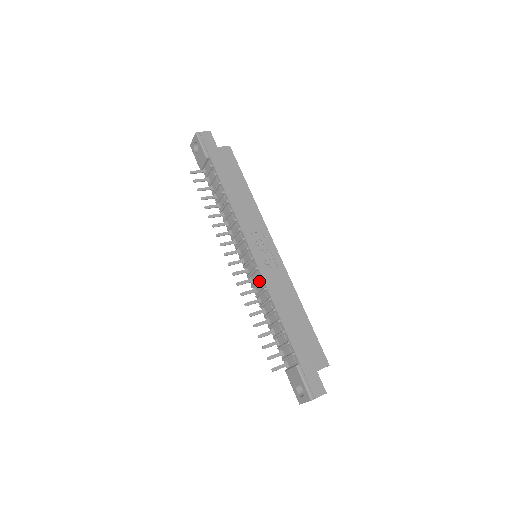
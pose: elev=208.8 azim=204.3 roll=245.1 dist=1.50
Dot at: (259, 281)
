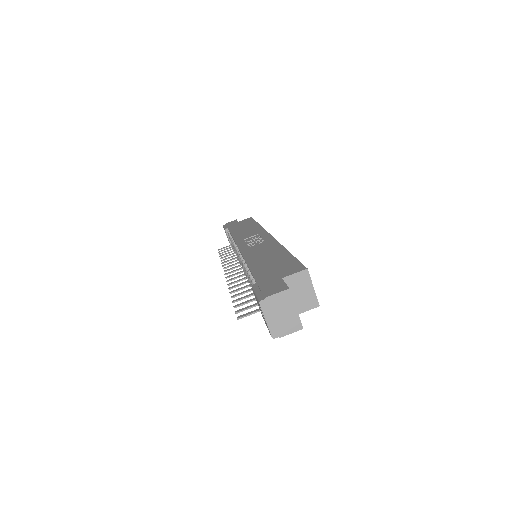
Dot at: occluded
